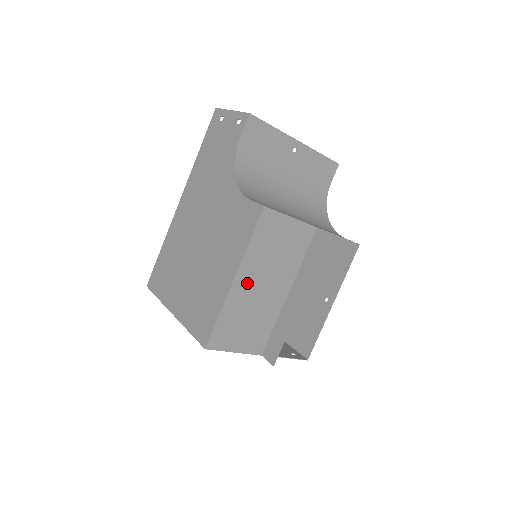
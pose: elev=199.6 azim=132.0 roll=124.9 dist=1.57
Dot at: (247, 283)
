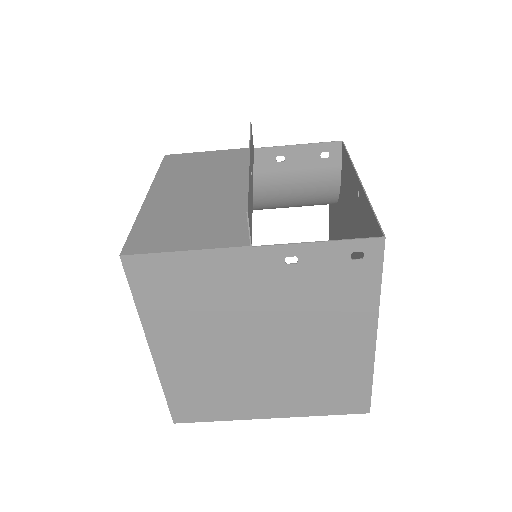
Dot at: (170, 194)
